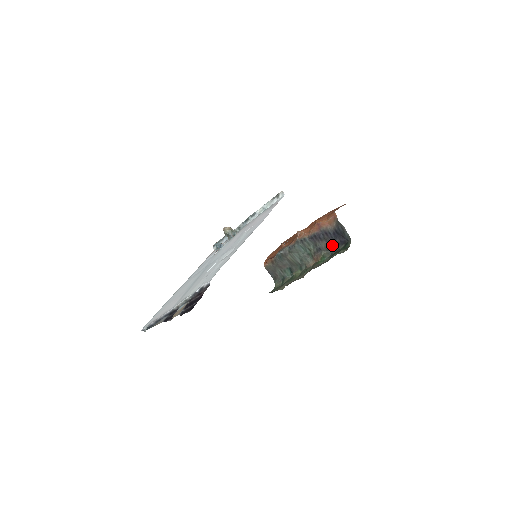
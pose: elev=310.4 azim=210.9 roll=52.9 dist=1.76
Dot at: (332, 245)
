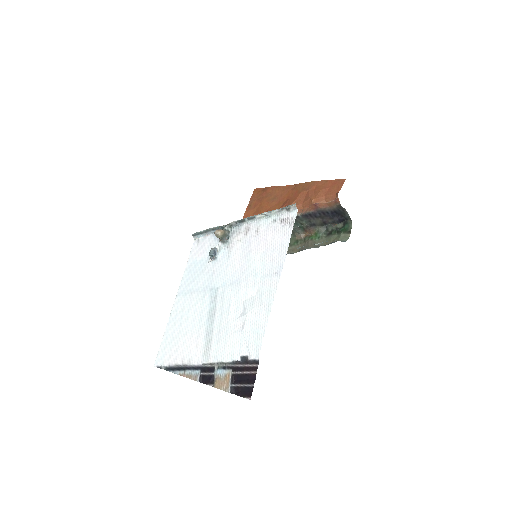
Dot at: (328, 221)
